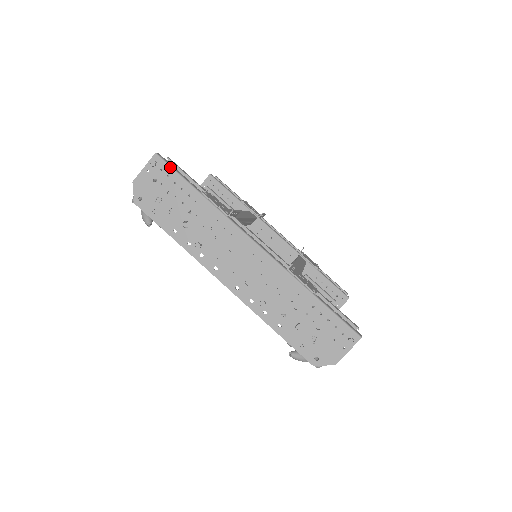
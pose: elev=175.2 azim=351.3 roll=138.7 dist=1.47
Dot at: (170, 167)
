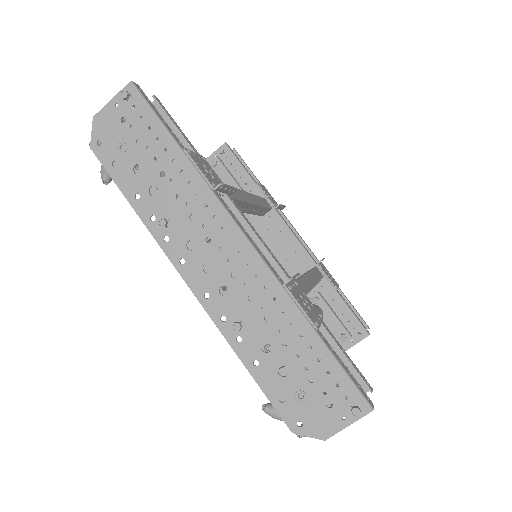
Dot at: (147, 104)
